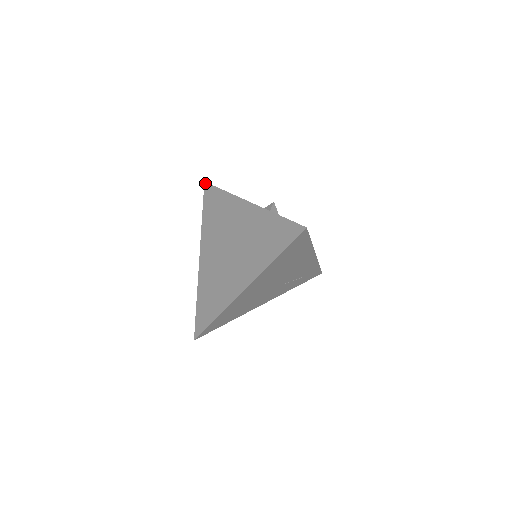
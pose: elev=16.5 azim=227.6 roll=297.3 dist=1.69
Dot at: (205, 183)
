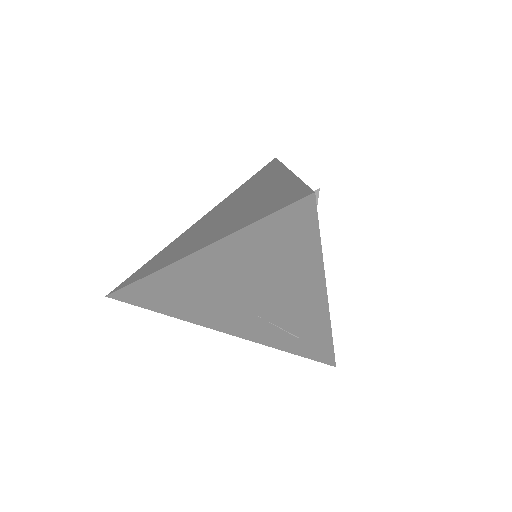
Dot at: (275, 158)
